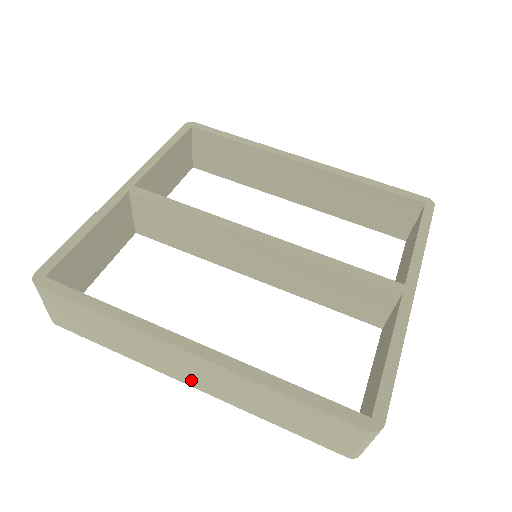
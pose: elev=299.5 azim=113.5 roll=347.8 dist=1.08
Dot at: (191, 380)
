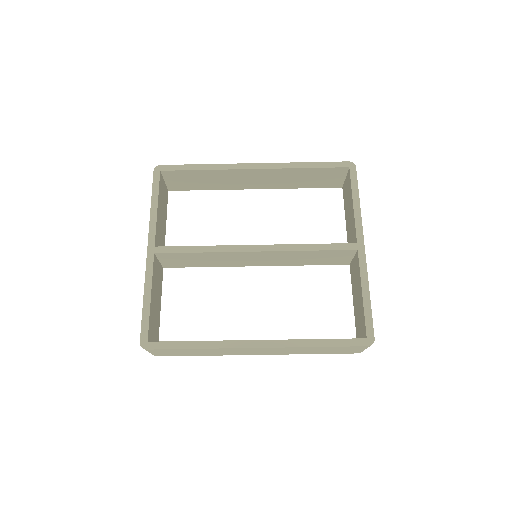
Dot at: (258, 354)
